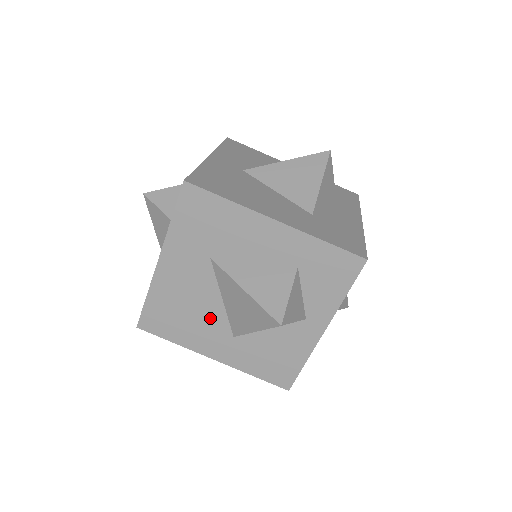
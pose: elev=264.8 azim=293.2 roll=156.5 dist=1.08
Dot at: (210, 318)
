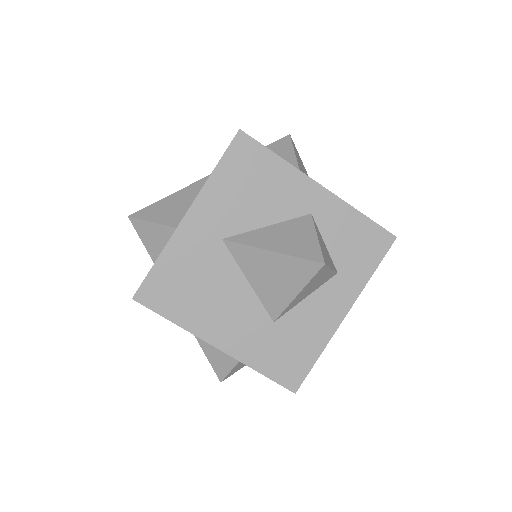
Dot at: occluded
